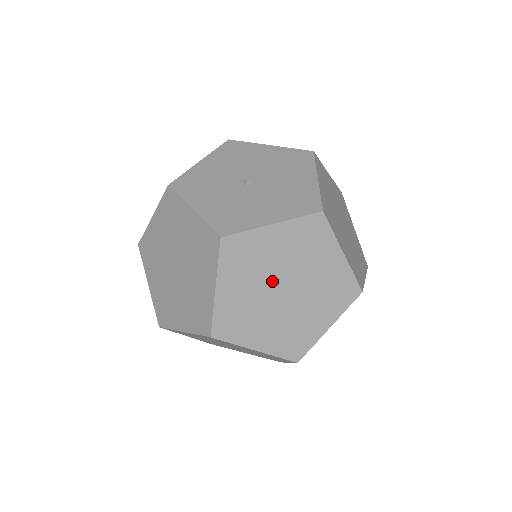
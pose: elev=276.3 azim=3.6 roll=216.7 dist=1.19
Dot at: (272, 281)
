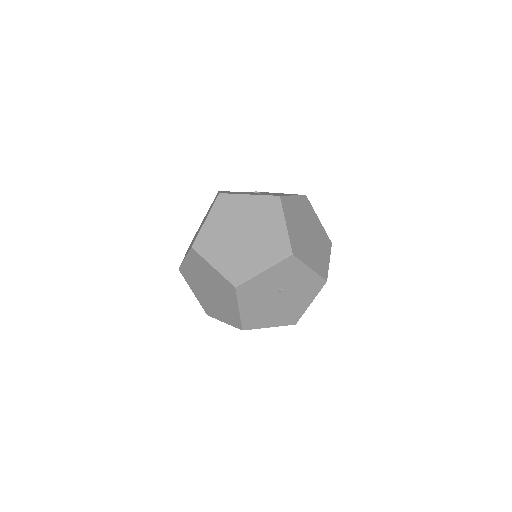
Dot at: (238, 226)
